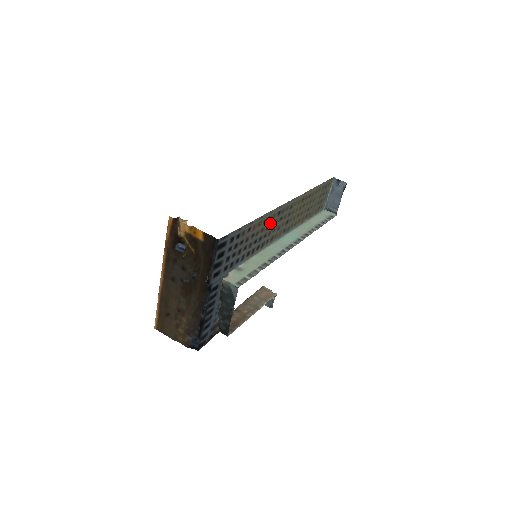
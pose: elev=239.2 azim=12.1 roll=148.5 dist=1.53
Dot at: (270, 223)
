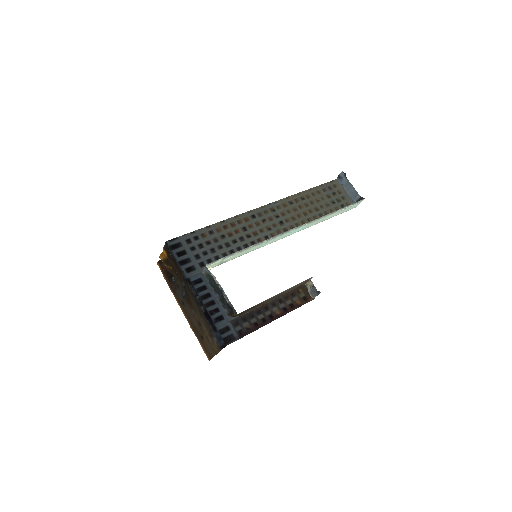
Dot at: (246, 226)
